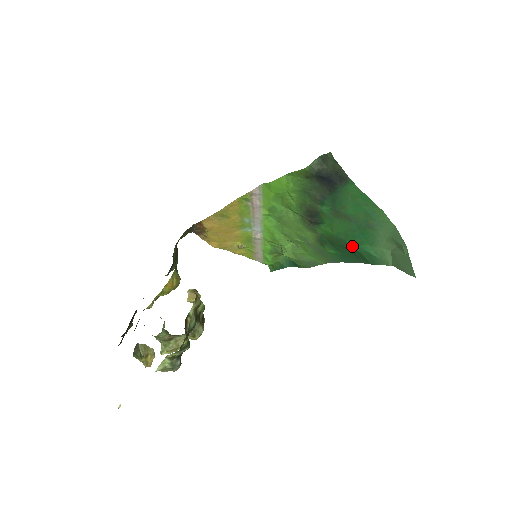
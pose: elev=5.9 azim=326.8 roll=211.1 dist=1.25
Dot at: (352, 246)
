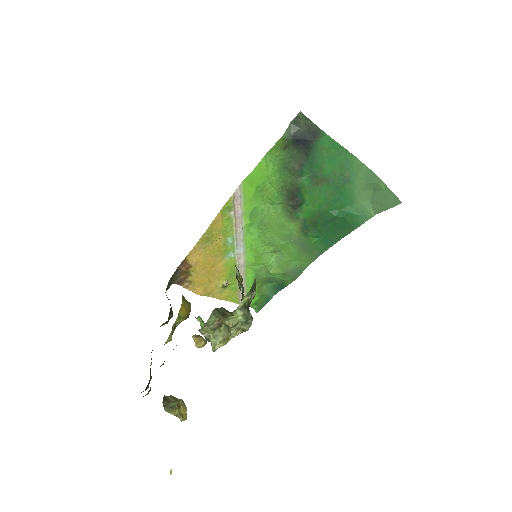
Dot at: (335, 213)
